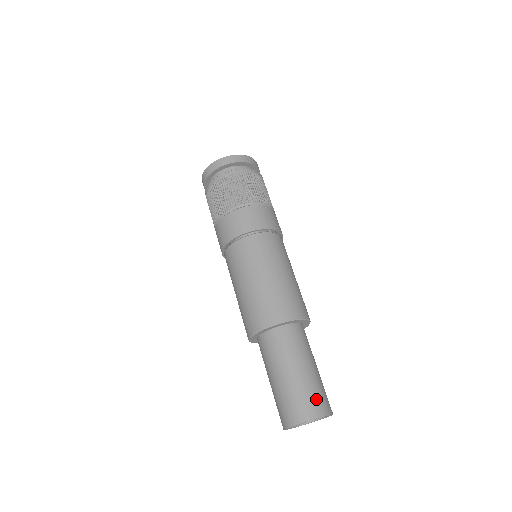
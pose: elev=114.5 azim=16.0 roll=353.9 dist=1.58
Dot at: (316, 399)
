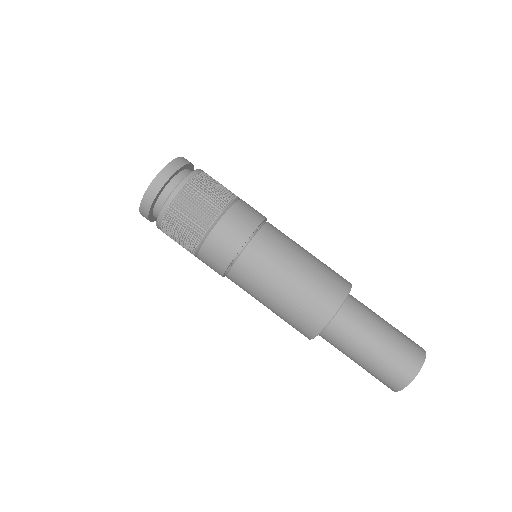
Dot at: (404, 361)
